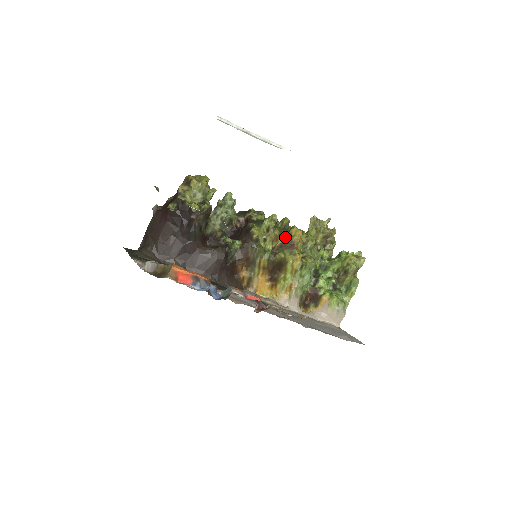
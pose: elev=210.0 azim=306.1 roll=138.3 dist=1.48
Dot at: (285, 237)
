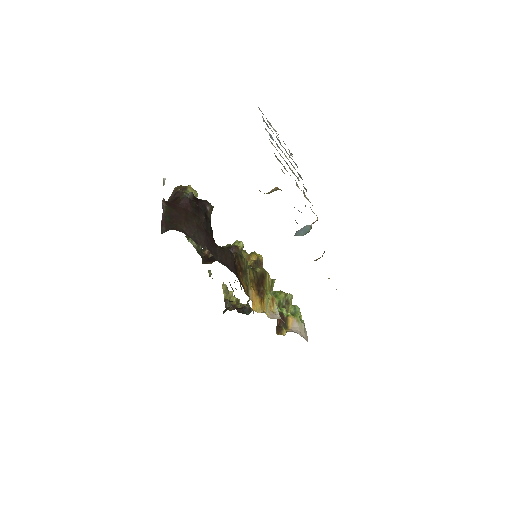
Dot at: (256, 255)
